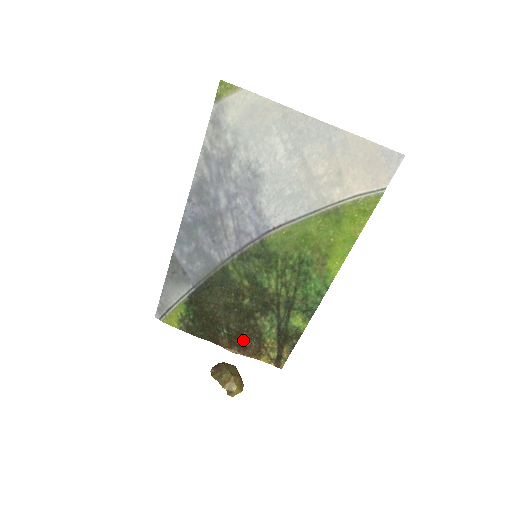
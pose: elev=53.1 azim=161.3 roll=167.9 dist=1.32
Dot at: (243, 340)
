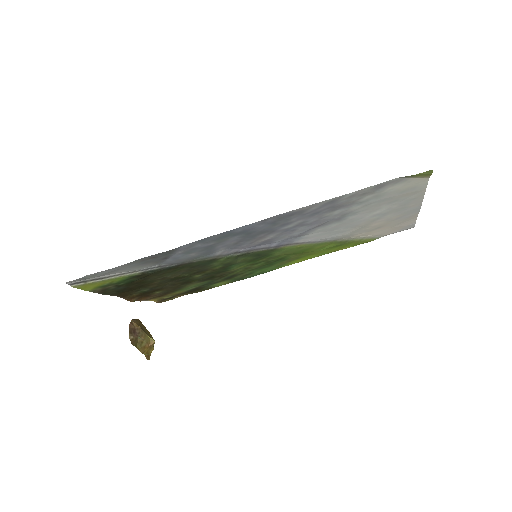
Dot at: (153, 293)
